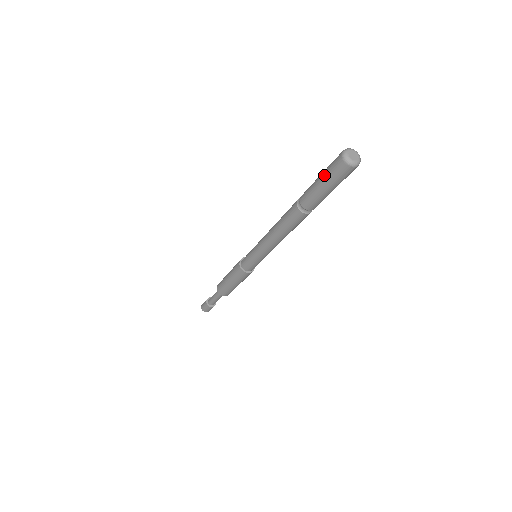
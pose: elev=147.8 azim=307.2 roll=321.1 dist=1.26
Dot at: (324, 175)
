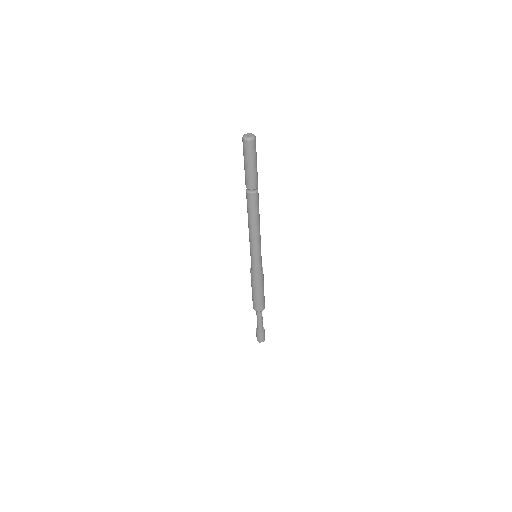
Dot at: occluded
